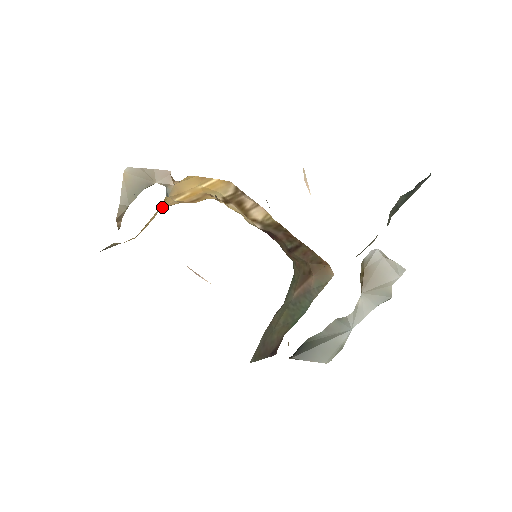
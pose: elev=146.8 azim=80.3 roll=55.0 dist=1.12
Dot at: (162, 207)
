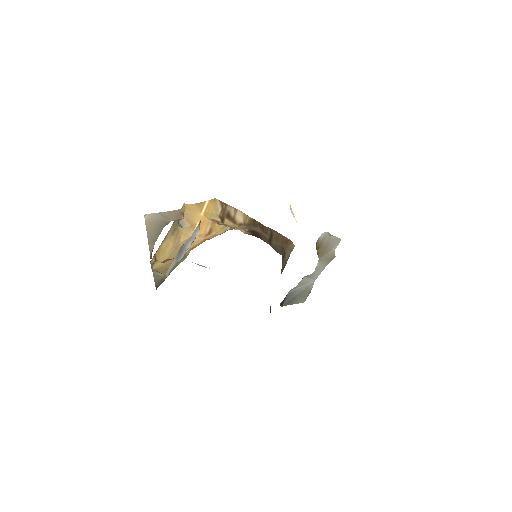
Dot at: occluded
